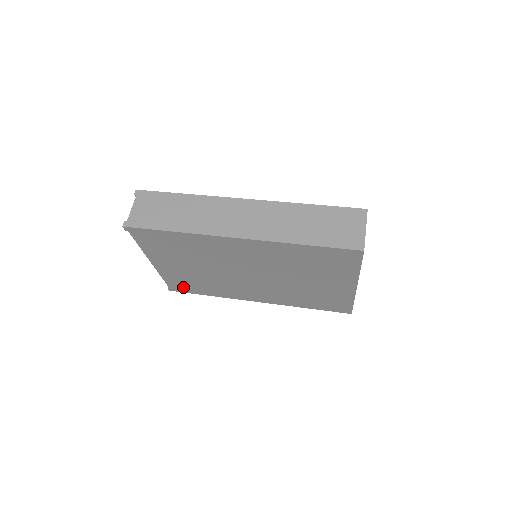
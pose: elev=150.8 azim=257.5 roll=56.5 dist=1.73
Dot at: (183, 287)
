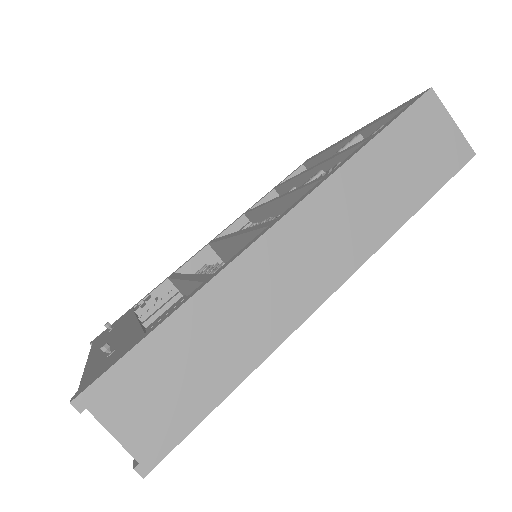
Dot at: occluded
